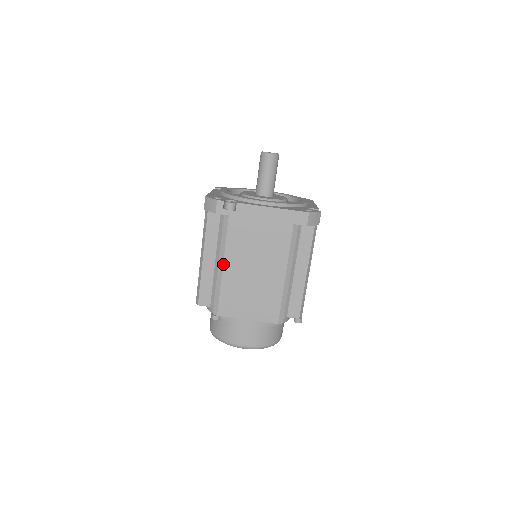
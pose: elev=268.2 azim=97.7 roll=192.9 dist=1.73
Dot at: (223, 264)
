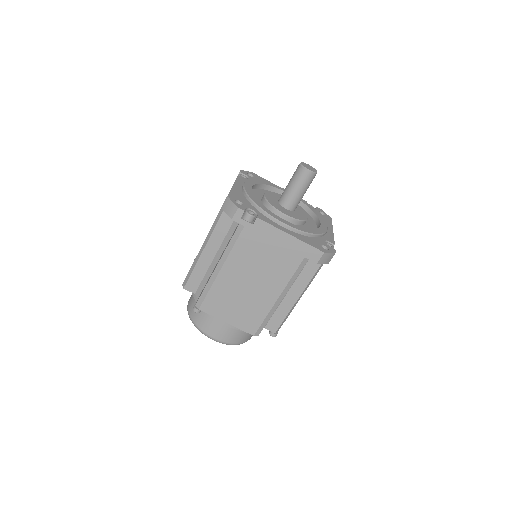
Dot at: (222, 267)
